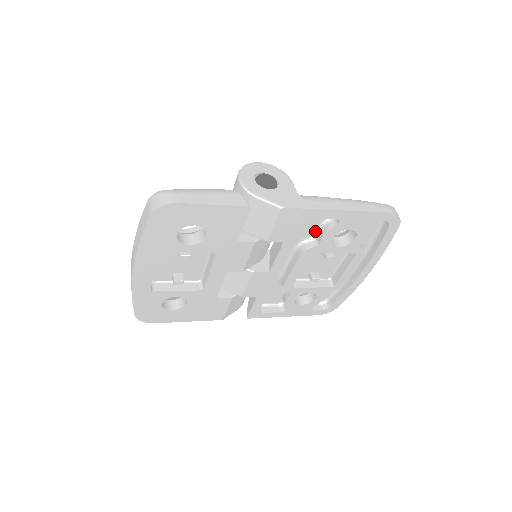
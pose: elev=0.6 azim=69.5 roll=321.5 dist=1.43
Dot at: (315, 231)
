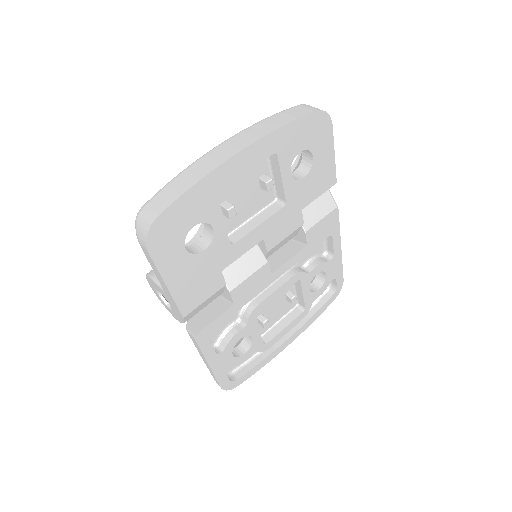
Dot at: (306, 261)
